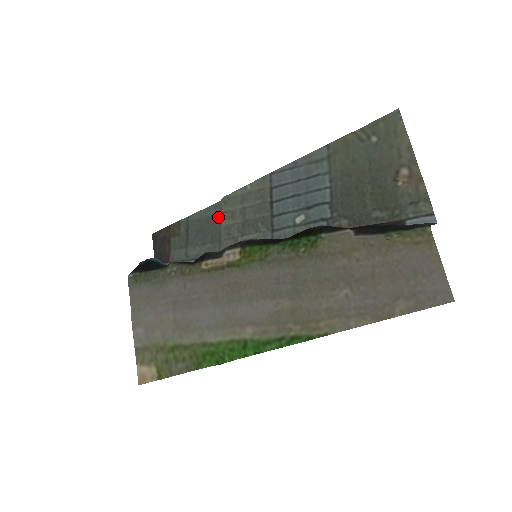
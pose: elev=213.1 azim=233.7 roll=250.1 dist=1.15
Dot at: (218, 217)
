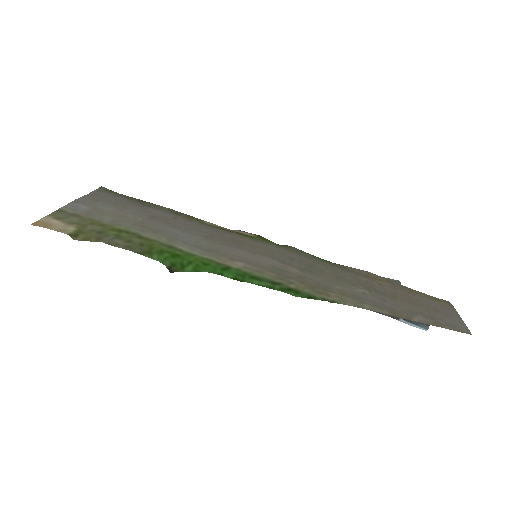
Dot at: occluded
